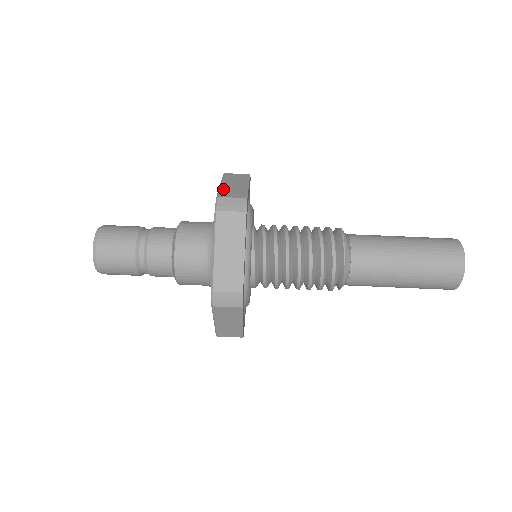
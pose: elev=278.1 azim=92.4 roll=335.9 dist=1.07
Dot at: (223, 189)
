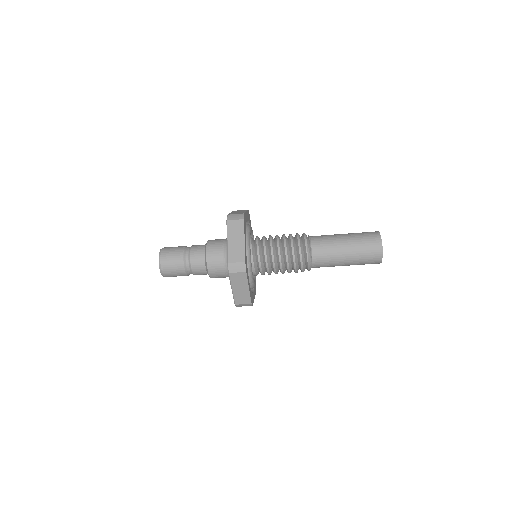
Dot at: (230, 250)
